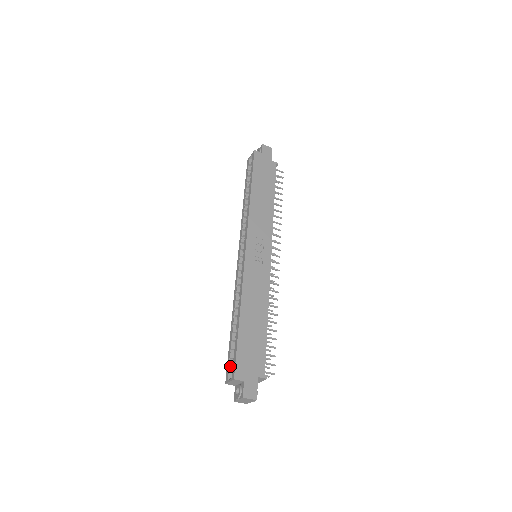
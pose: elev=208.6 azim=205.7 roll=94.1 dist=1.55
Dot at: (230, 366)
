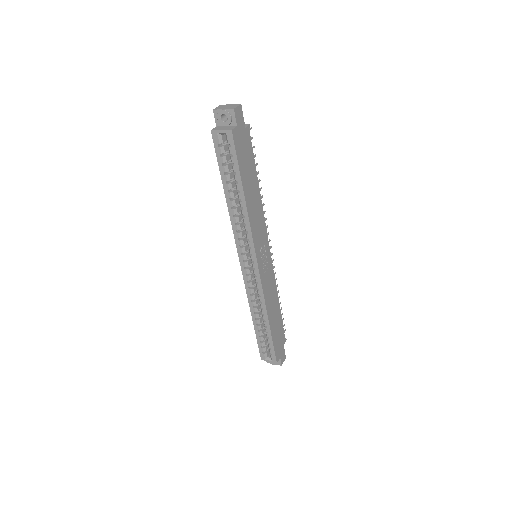
Dot at: (264, 351)
